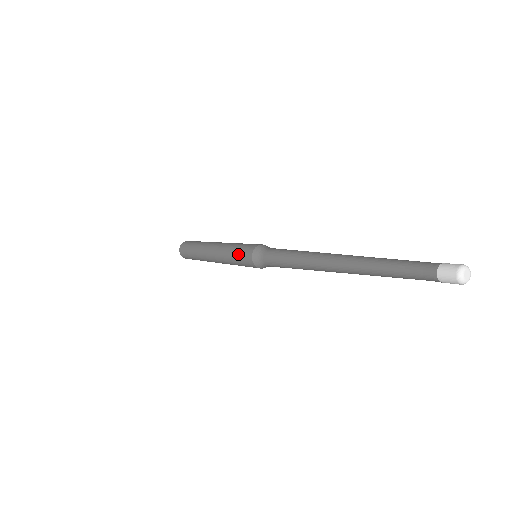
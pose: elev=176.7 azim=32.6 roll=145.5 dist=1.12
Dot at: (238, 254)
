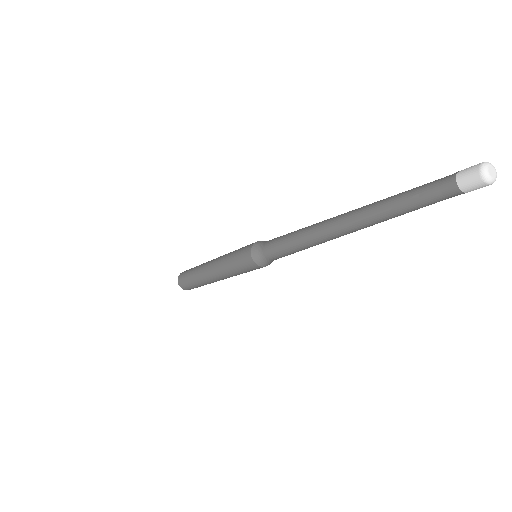
Dot at: (237, 262)
